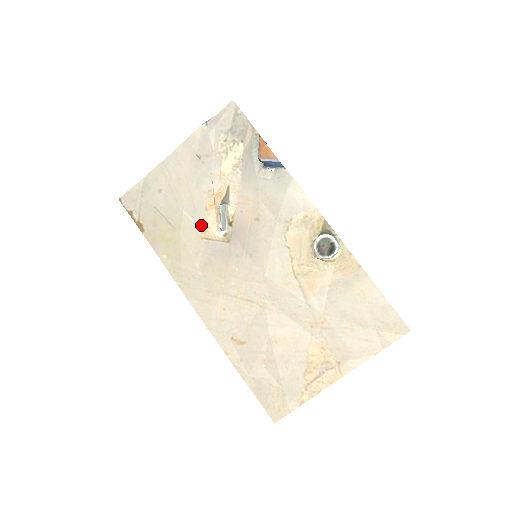
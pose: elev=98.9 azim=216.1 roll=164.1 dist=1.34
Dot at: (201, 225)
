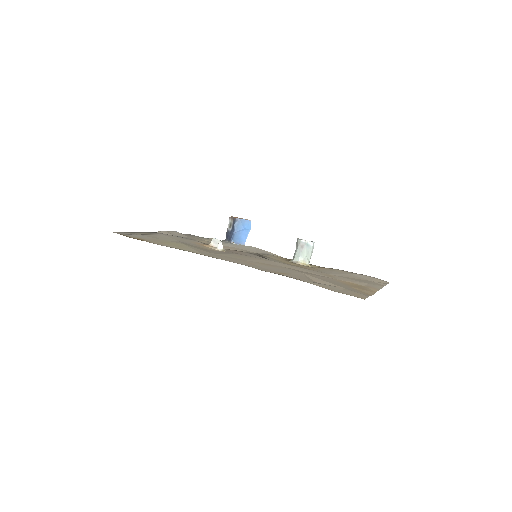
Dot at: occluded
